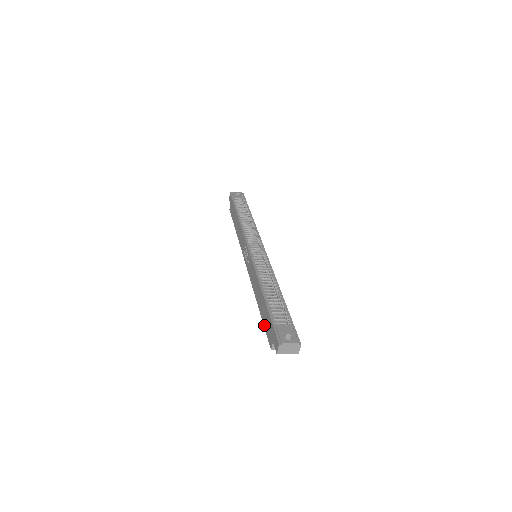
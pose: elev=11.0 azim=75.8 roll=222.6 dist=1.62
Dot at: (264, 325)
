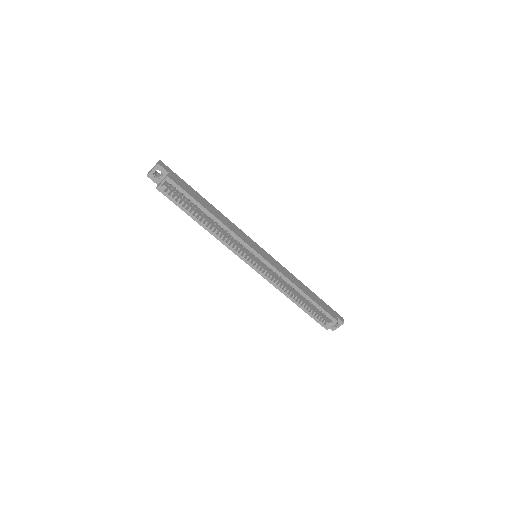
Dot at: occluded
